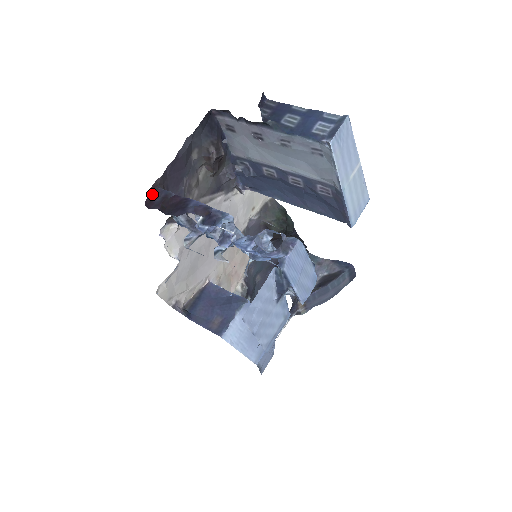
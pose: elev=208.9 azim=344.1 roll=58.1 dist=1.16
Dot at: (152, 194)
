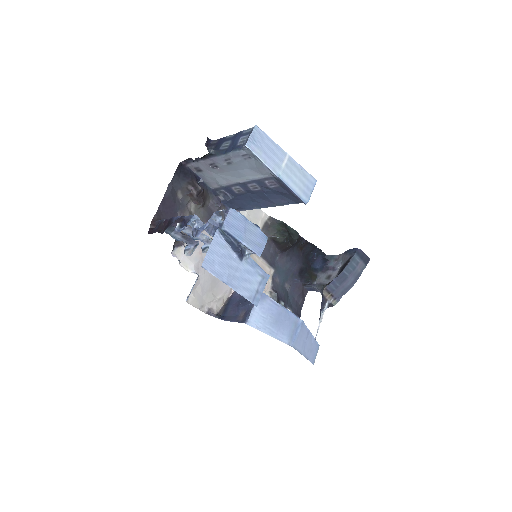
Dot at: (153, 226)
